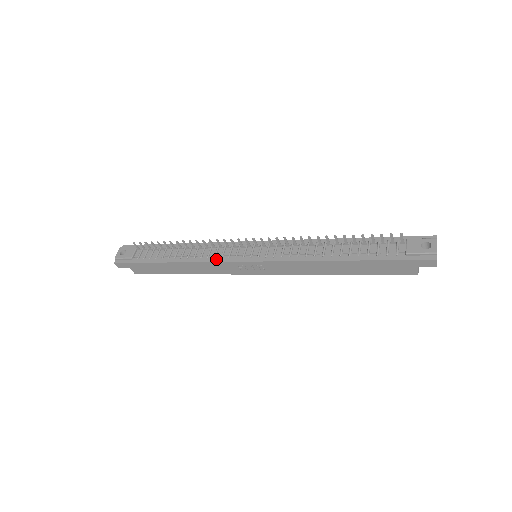
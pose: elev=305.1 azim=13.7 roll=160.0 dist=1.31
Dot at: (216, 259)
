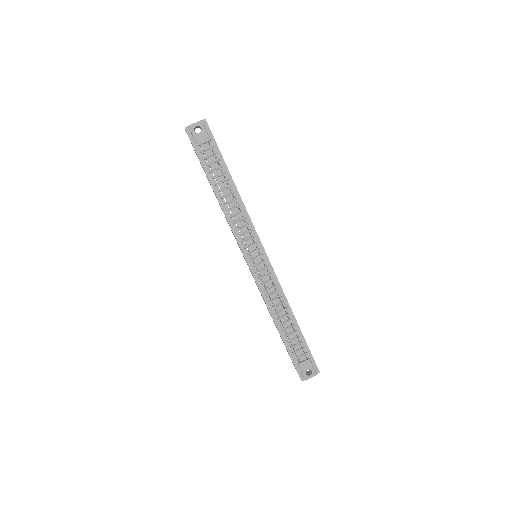
Dot at: (236, 232)
